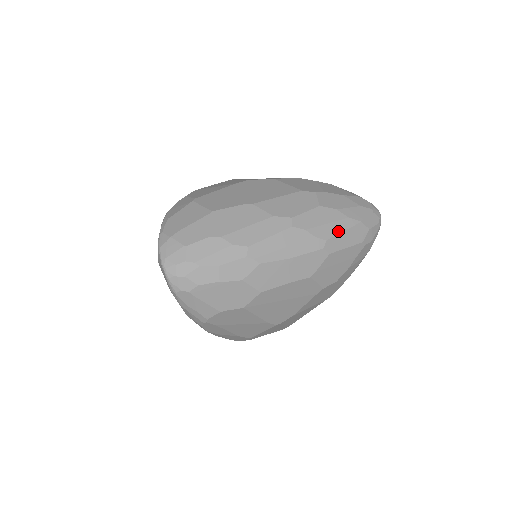
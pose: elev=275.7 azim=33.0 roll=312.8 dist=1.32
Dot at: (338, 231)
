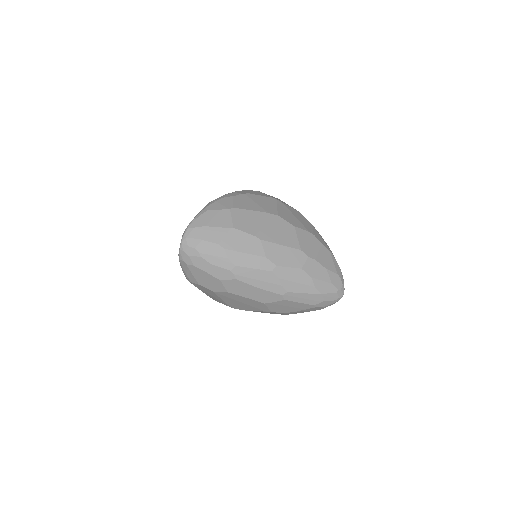
Dot at: (300, 291)
